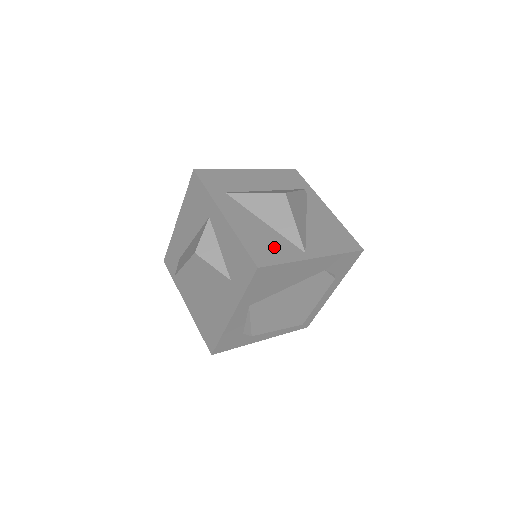
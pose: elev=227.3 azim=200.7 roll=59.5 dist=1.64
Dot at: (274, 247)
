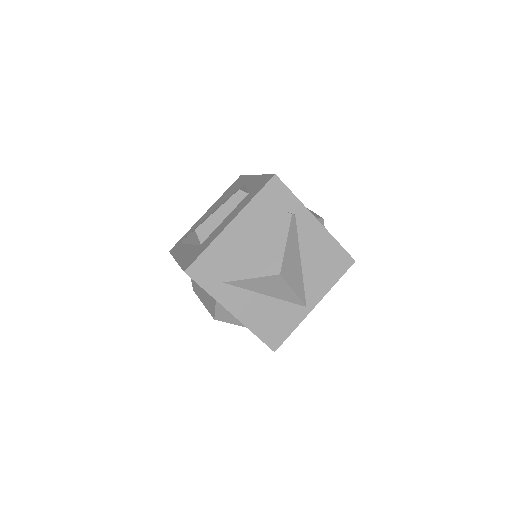
Dot at: (281, 320)
